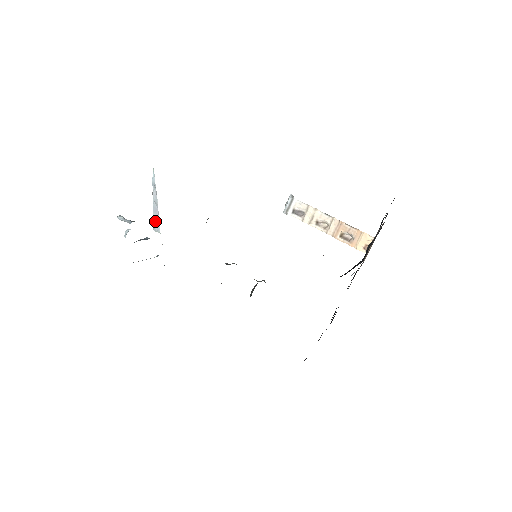
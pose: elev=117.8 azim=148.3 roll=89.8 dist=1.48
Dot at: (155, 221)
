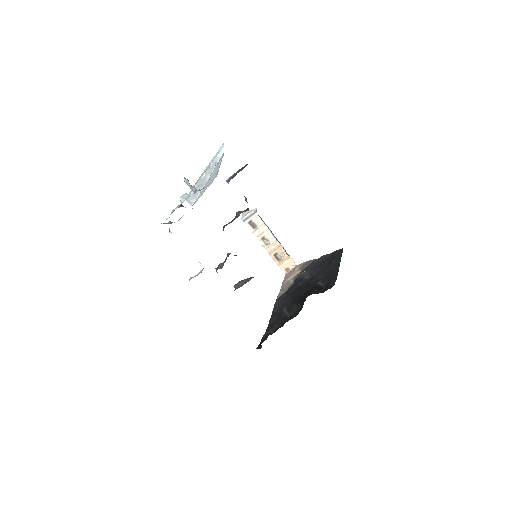
Dot at: occluded
